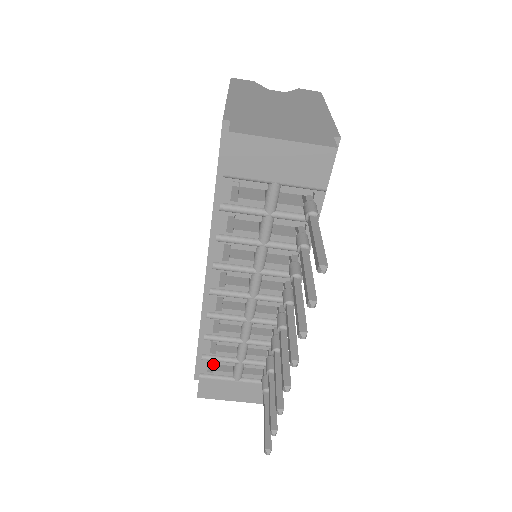
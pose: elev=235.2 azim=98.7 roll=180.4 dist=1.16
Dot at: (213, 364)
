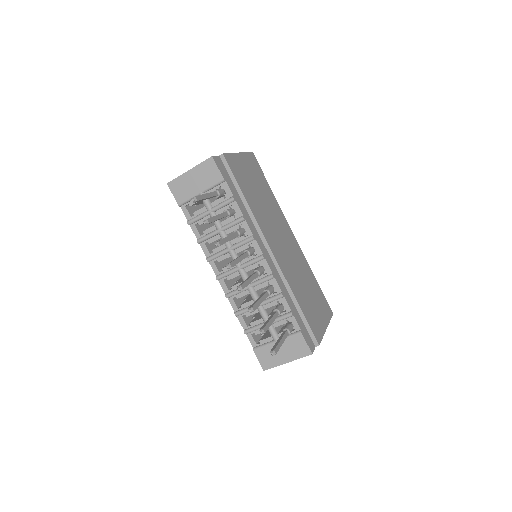
Dot at: occluded
